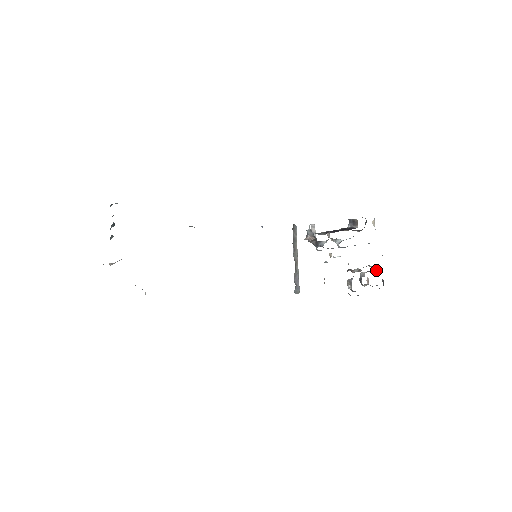
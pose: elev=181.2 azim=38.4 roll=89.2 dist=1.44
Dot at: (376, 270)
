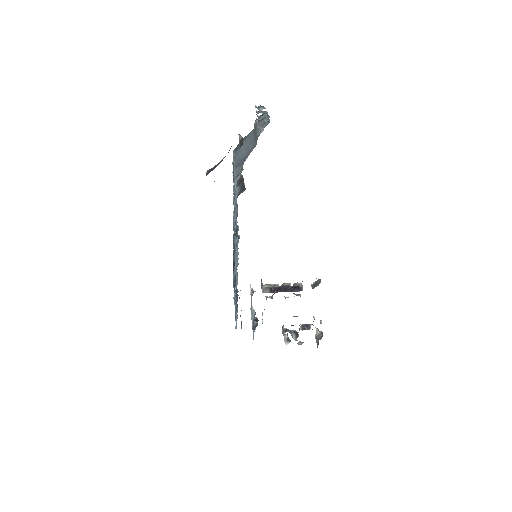
Dot at: (310, 328)
